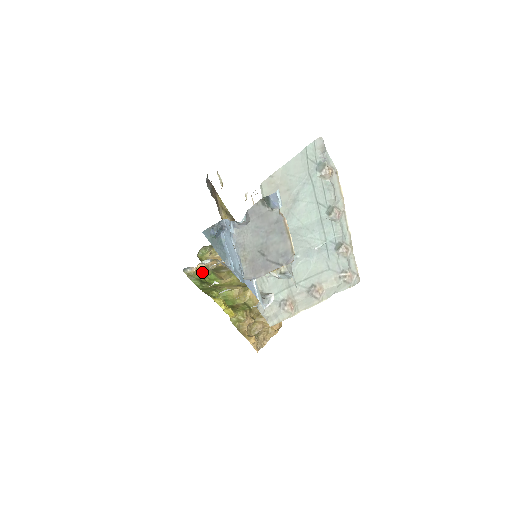
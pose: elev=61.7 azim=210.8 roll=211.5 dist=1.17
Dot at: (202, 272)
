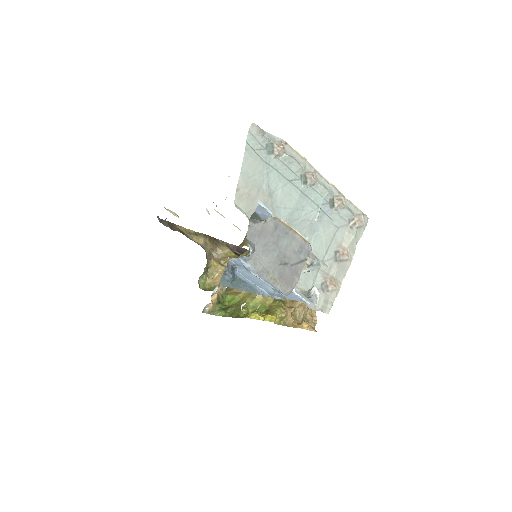
Dot at: (218, 301)
